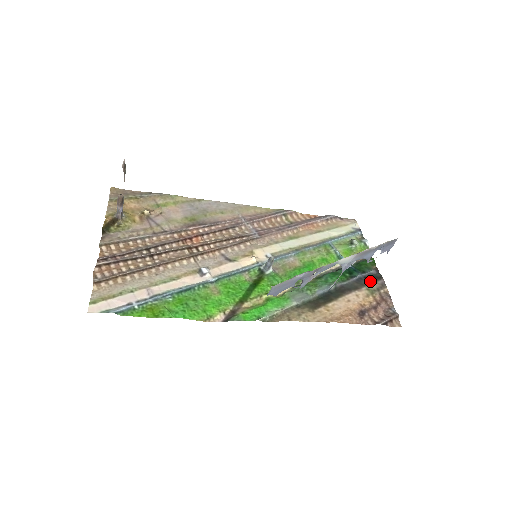
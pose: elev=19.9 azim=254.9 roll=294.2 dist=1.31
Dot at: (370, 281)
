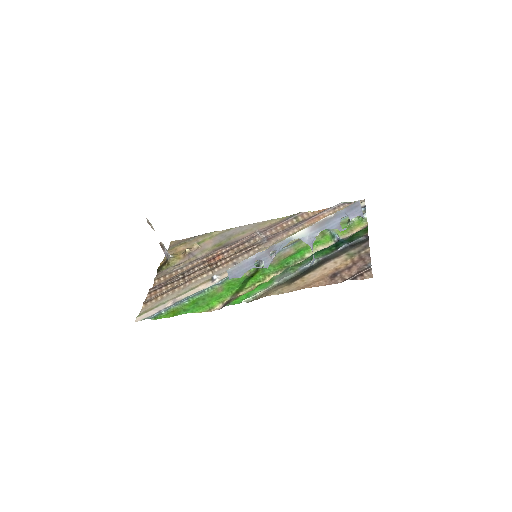
Dot at: (353, 247)
